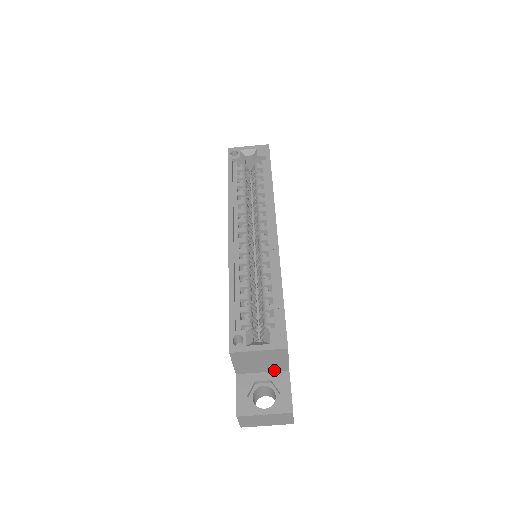
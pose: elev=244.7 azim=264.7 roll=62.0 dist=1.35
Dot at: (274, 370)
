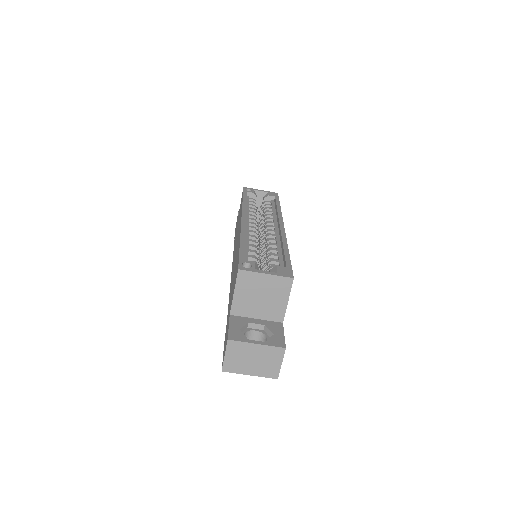
Dot at: (269, 318)
